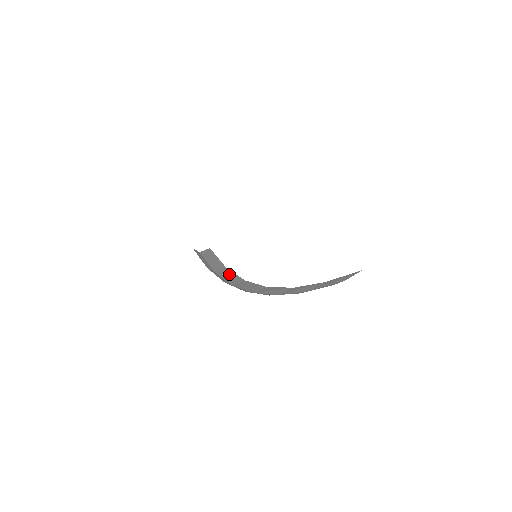
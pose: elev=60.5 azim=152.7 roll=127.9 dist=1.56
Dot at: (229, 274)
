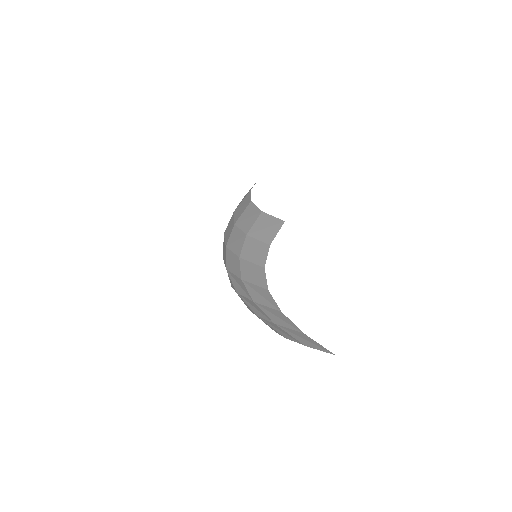
Dot at: (259, 250)
